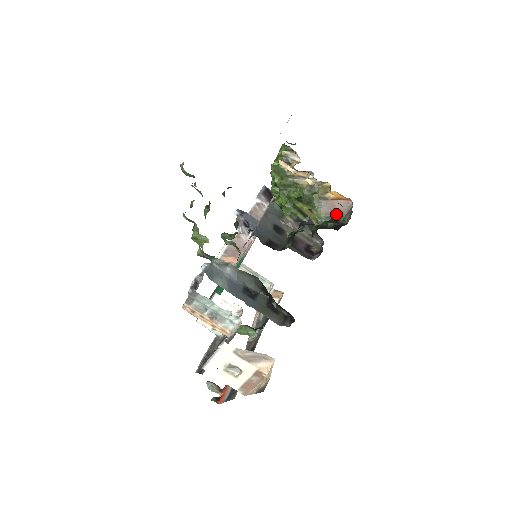
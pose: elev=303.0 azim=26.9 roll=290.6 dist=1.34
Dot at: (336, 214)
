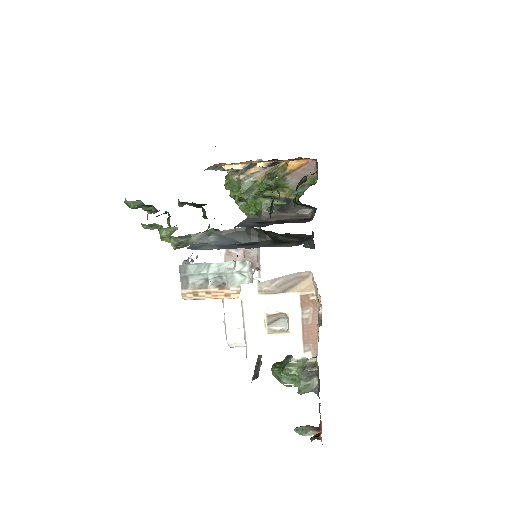
Dot at: (308, 179)
